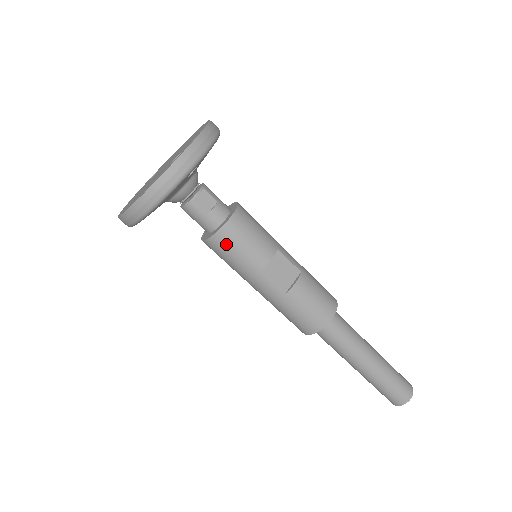
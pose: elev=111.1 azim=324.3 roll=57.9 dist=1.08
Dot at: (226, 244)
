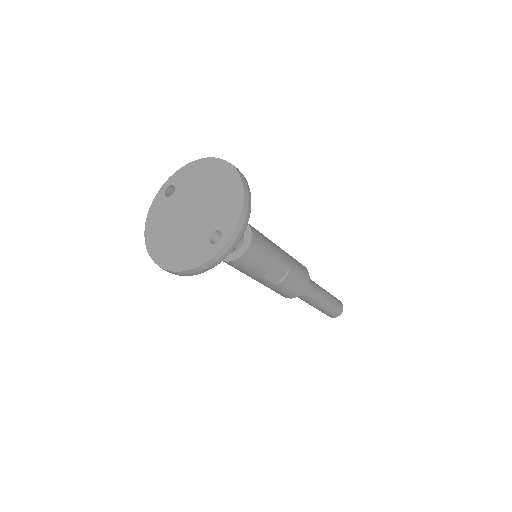
Dot at: (238, 266)
